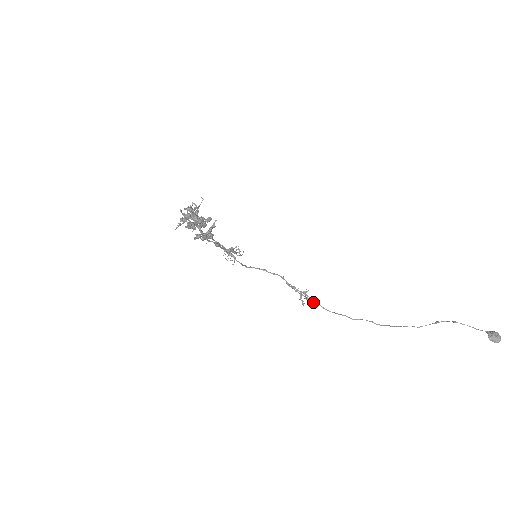
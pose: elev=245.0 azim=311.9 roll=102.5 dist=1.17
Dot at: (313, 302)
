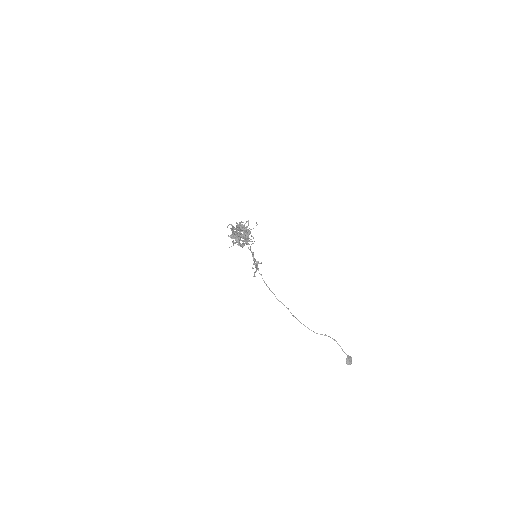
Dot at: (258, 270)
